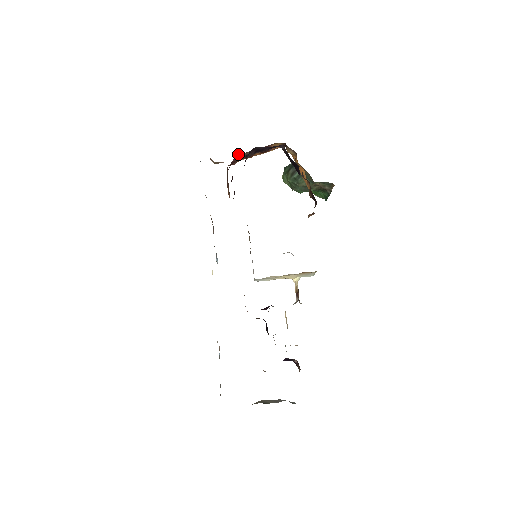
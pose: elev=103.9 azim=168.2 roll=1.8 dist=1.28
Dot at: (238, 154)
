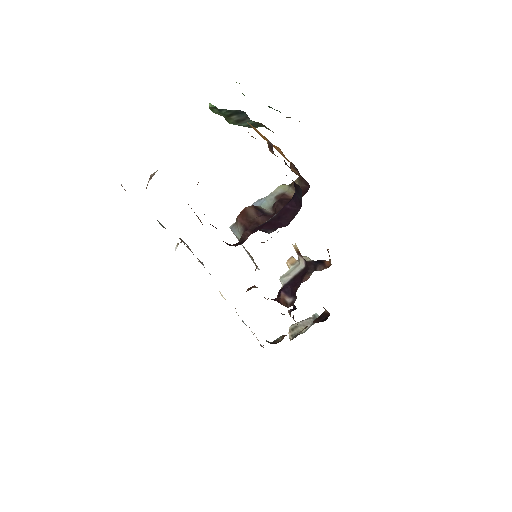
Dot at: occluded
